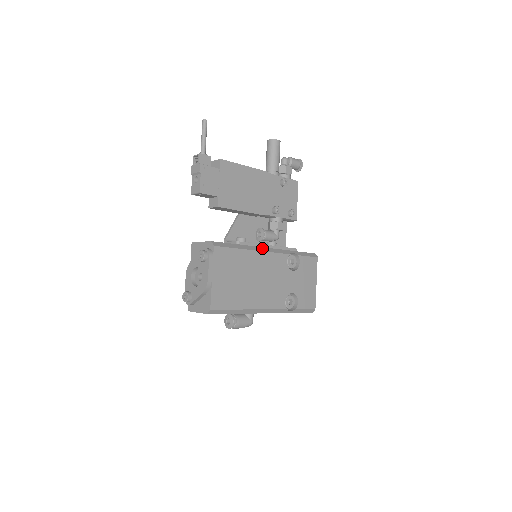
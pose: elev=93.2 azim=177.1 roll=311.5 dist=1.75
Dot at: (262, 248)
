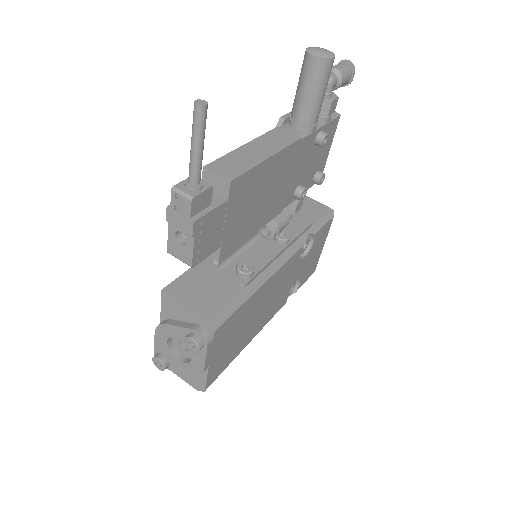
Dot at: (273, 265)
